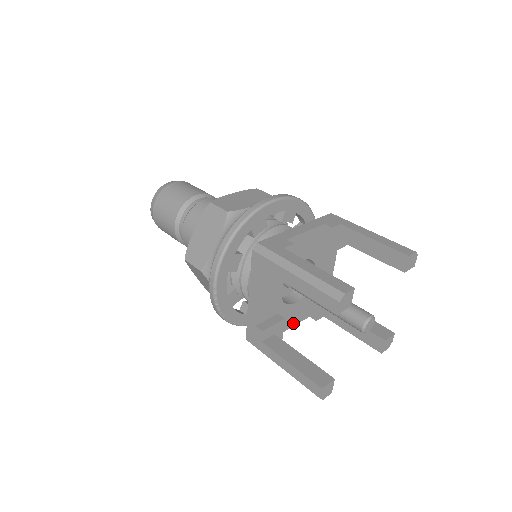
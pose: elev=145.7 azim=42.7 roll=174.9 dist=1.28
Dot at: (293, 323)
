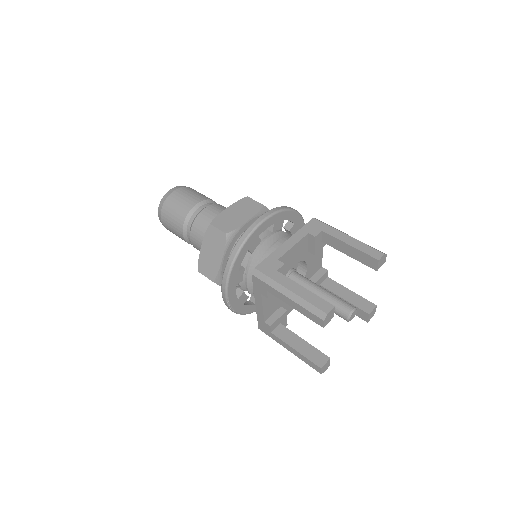
Dot at: occluded
